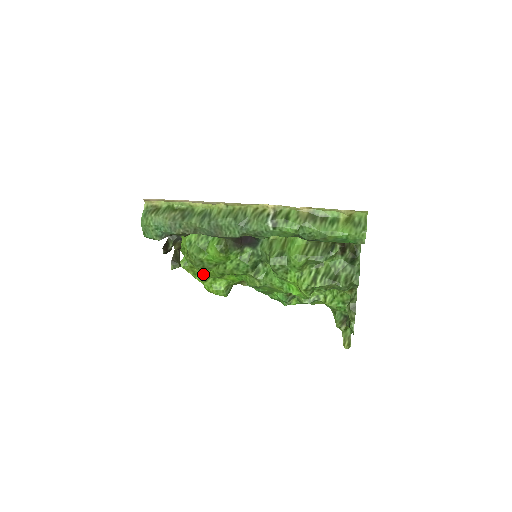
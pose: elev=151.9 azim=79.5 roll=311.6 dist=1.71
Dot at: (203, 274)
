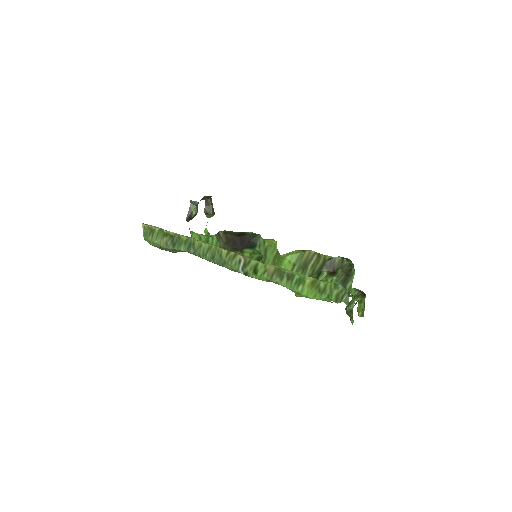
Dot at: occluded
